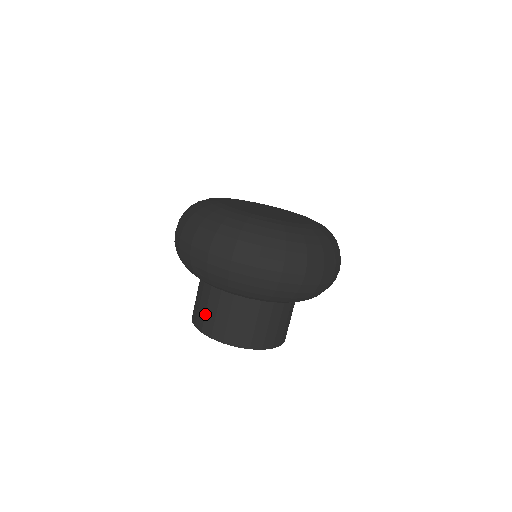
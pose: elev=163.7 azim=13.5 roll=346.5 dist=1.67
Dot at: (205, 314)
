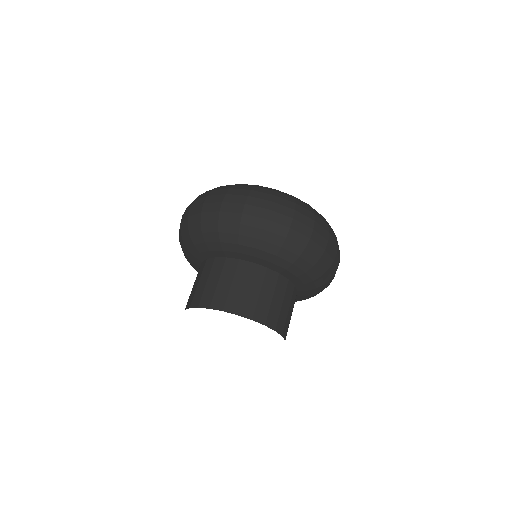
Dot at: (229, 290)
